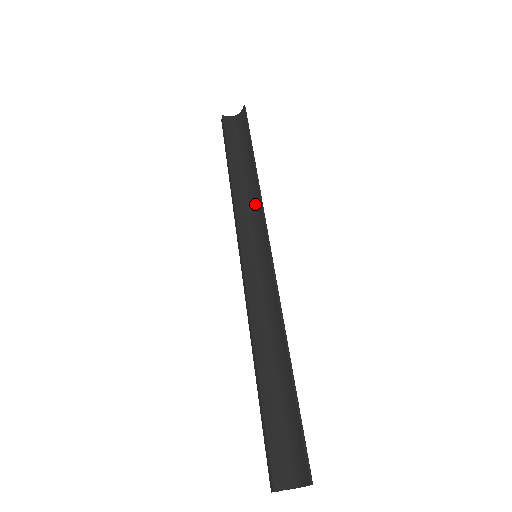
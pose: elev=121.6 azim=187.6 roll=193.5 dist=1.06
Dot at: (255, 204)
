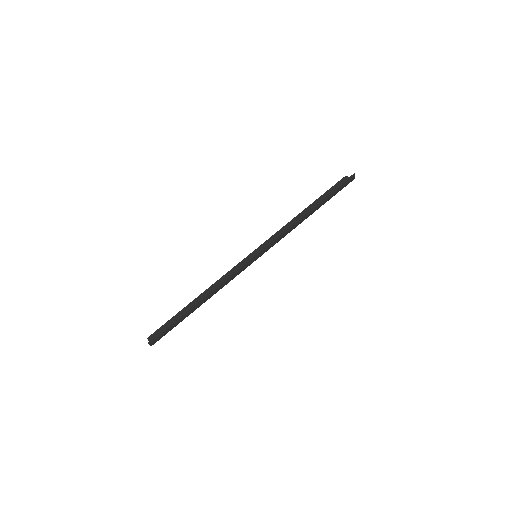
Dot at: (288, 232)
